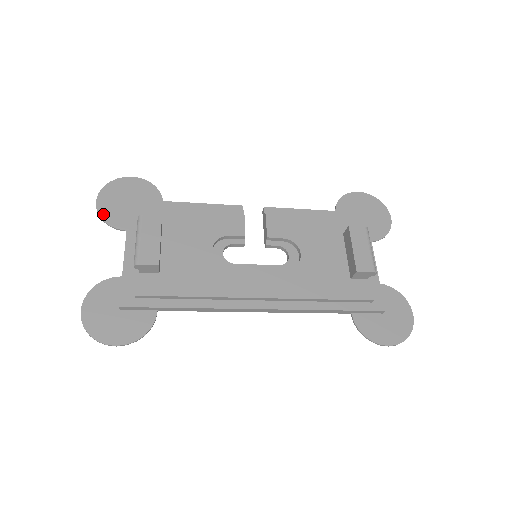
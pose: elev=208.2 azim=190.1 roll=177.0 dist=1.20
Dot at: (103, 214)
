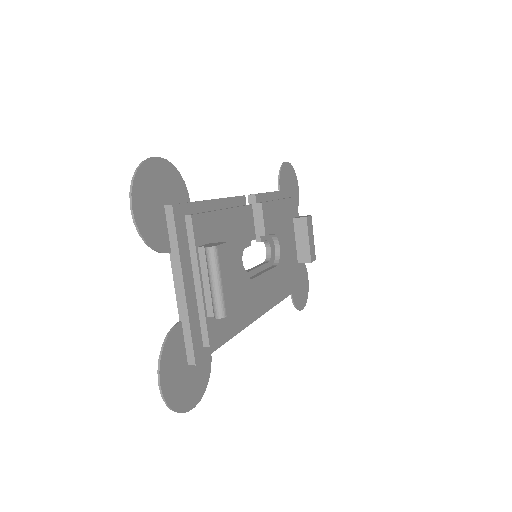
Dot at: (145, 232)
